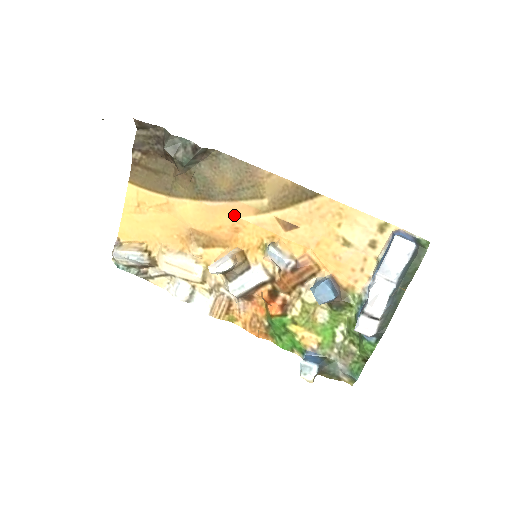
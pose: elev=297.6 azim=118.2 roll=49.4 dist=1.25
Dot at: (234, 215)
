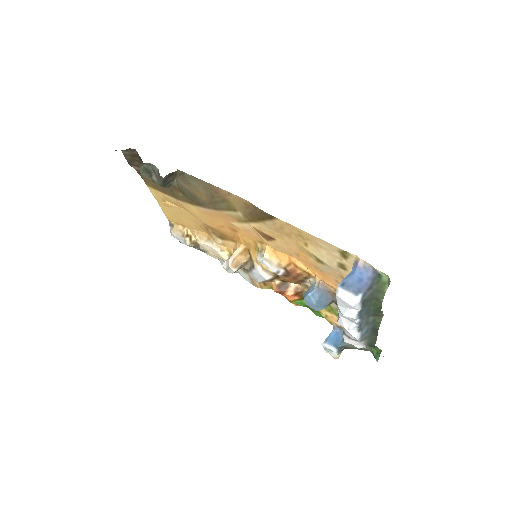
Dot at: (225, 220)
